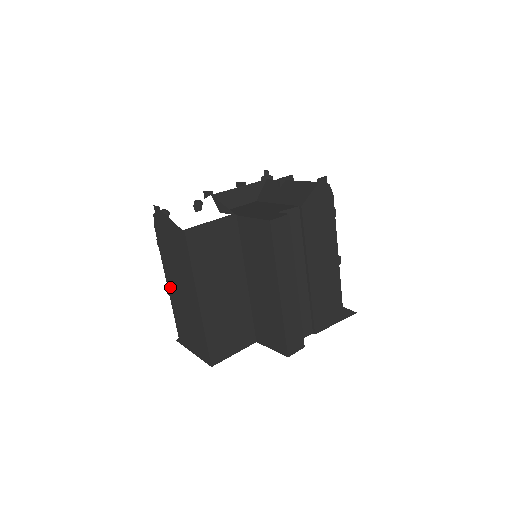
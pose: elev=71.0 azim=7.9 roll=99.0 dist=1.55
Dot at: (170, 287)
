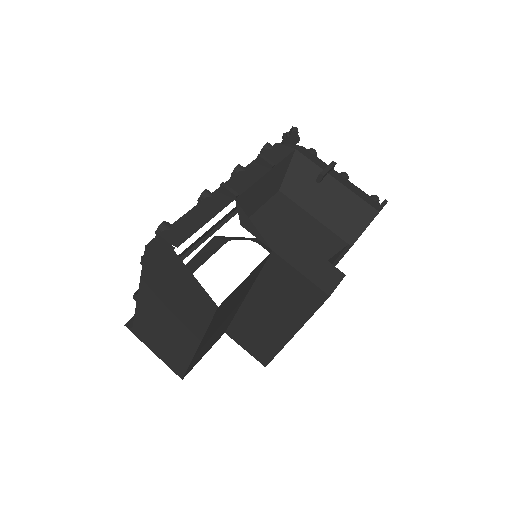
Dot at: (144, 301)
